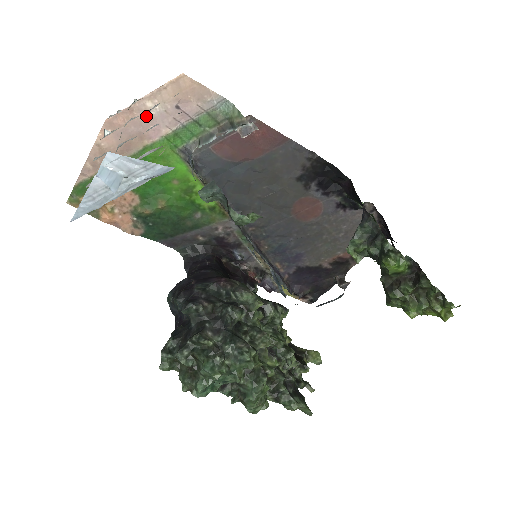
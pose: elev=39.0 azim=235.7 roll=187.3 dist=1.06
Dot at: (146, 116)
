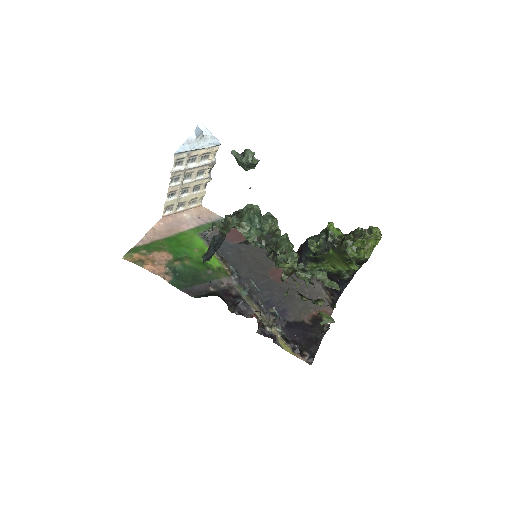
Dot at: (183, 220)
